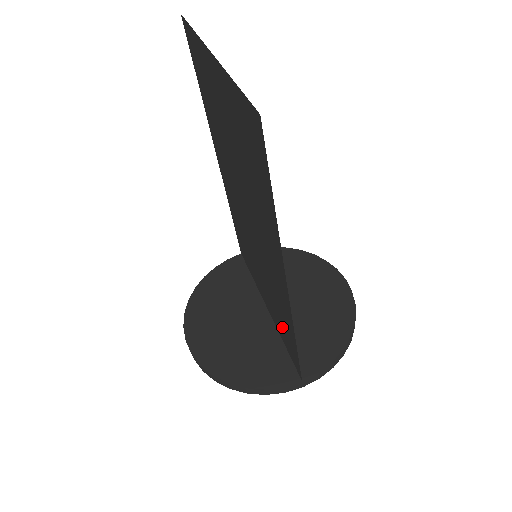
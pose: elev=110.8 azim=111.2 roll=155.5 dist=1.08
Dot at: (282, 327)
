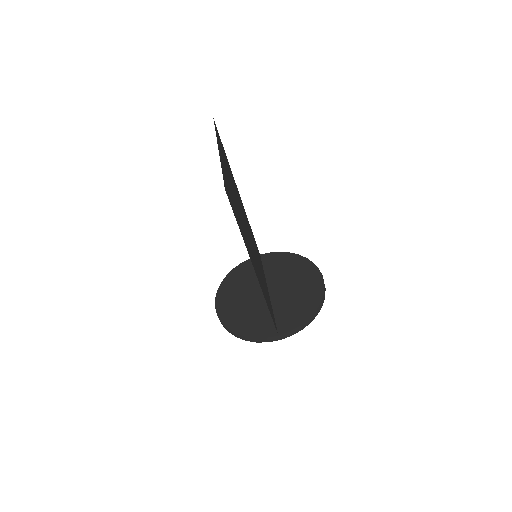
Dot at: (268, 301)
